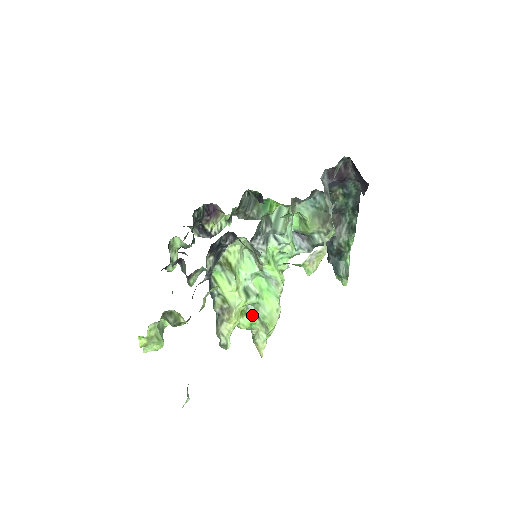
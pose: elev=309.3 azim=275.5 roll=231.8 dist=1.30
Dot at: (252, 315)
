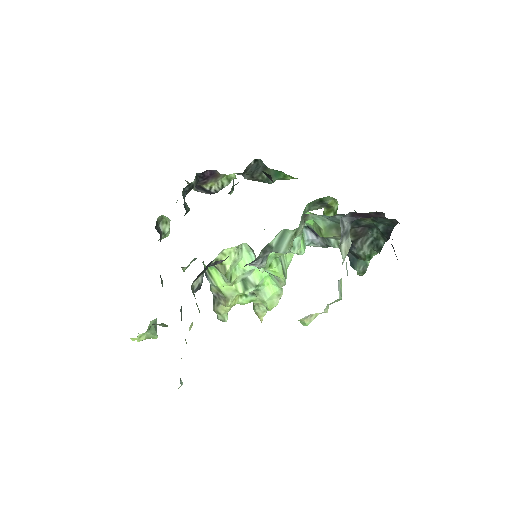
Dot at: (252, 295)
